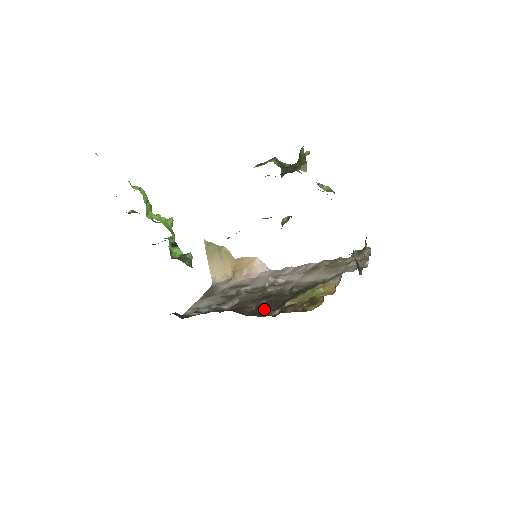
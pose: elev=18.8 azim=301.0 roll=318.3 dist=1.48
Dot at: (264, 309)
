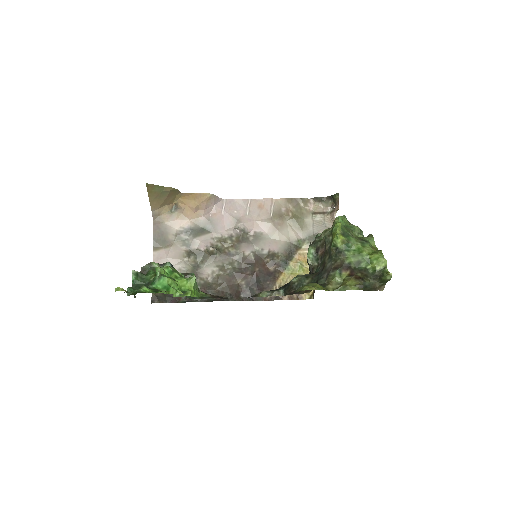
Dot at: (256, 289)
